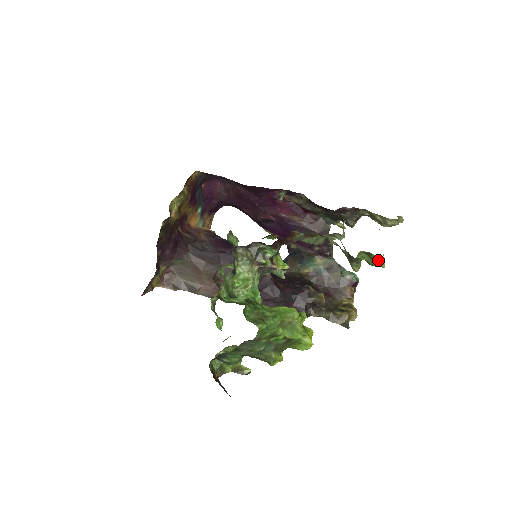
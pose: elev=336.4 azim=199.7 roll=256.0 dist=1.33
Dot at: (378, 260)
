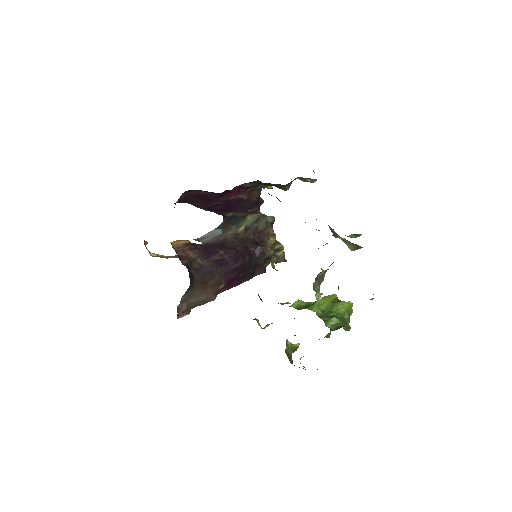
Dot at: (360, 235)
